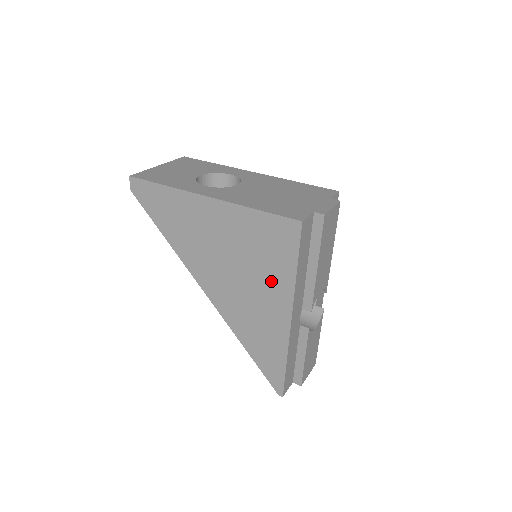
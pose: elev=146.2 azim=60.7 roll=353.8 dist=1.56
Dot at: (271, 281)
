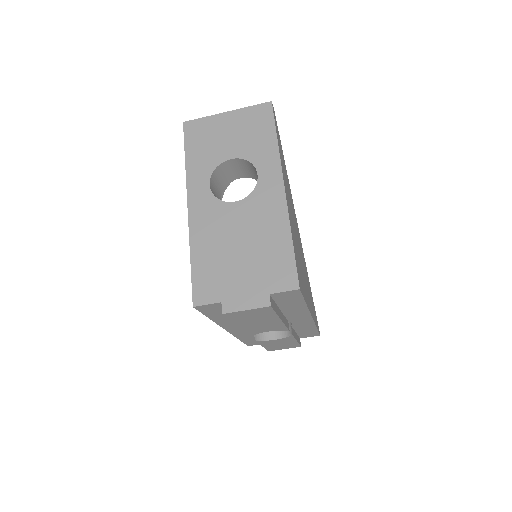
Dot at: occluded
